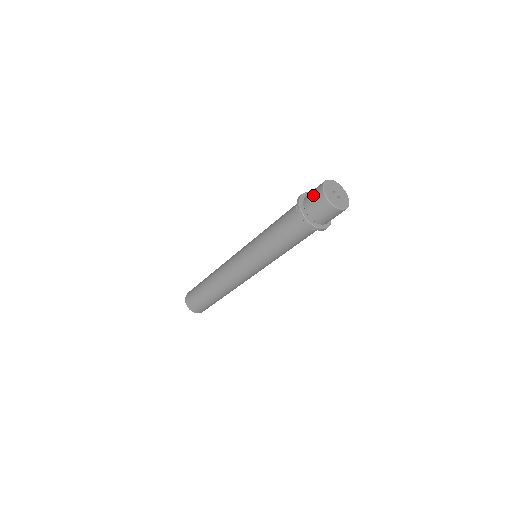
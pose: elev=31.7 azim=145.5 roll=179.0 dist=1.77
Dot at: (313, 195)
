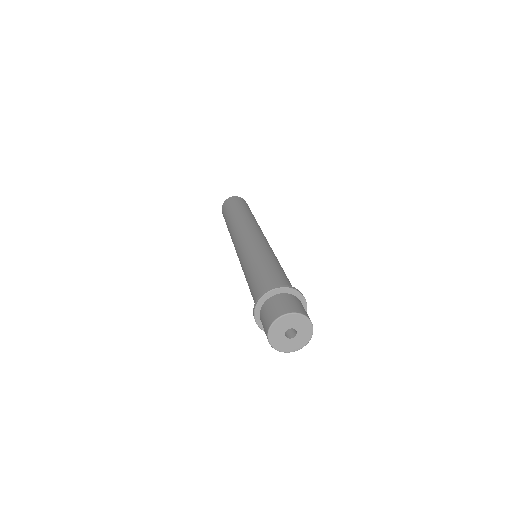
Dot at: (269, 311)
